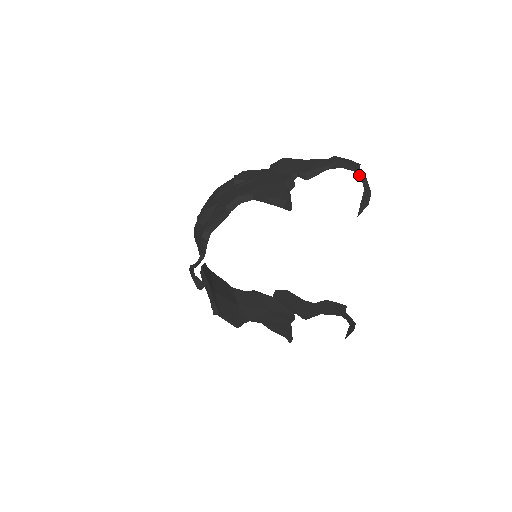
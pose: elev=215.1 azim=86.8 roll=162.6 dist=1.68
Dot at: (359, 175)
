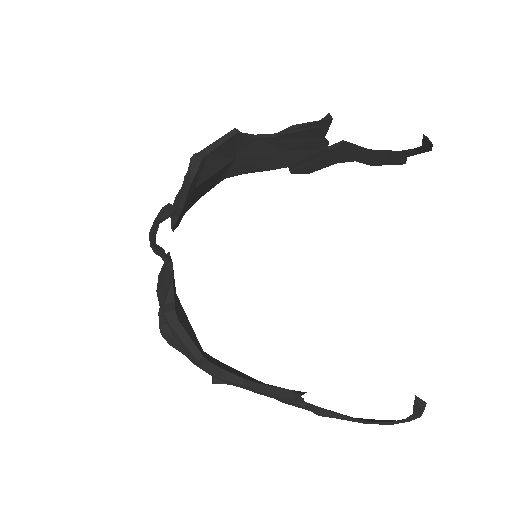
Dot at: (410, 149)
